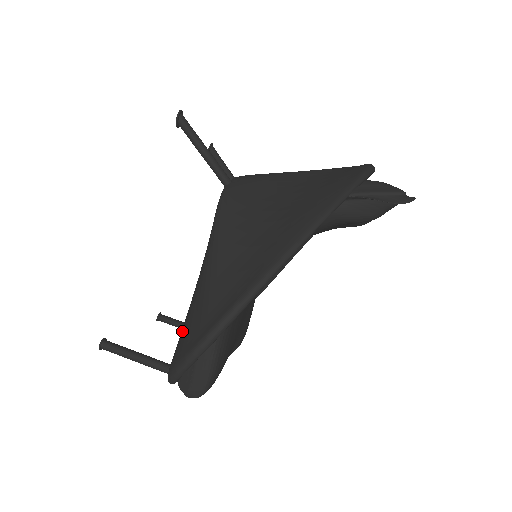
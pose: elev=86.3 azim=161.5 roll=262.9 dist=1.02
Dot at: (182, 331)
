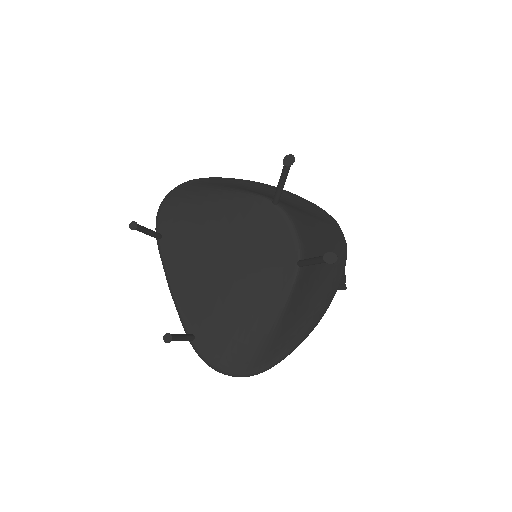
Dot at: (233, 351)
